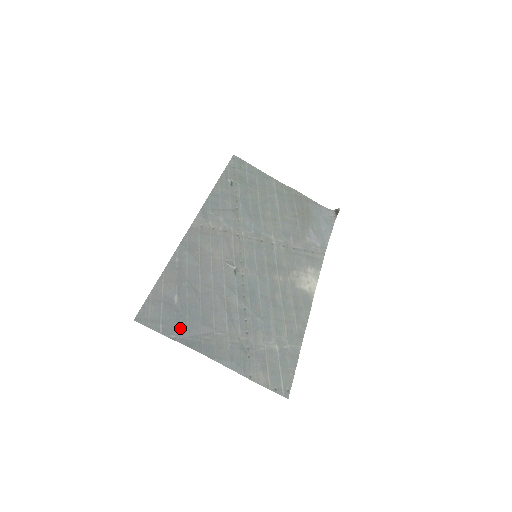
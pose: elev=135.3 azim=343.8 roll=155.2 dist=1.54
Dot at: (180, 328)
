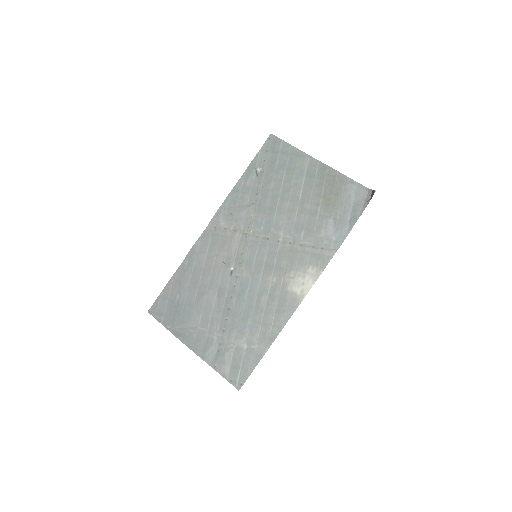
Dot at: (174, 321)
